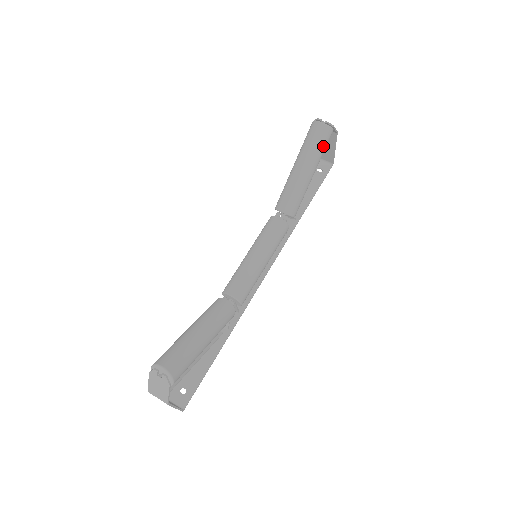
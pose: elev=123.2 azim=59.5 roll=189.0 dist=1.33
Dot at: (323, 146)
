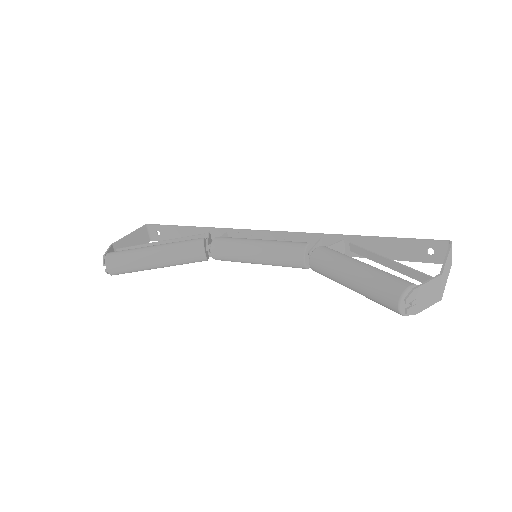
Dot at: occluded
